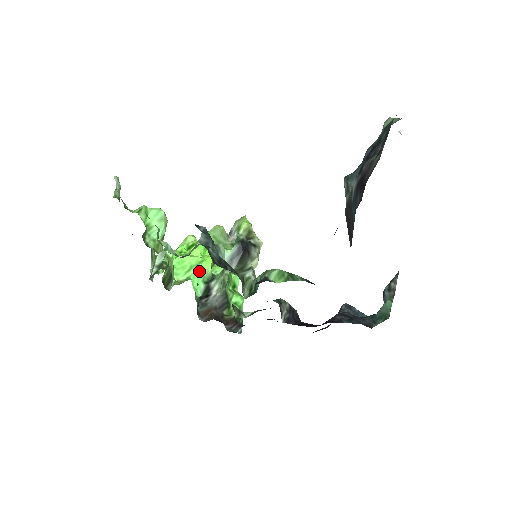
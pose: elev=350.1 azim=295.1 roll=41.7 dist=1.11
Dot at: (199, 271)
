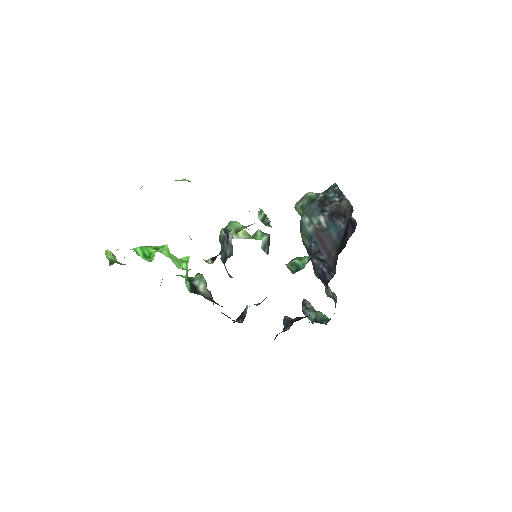
Dot at: (187, 267)
